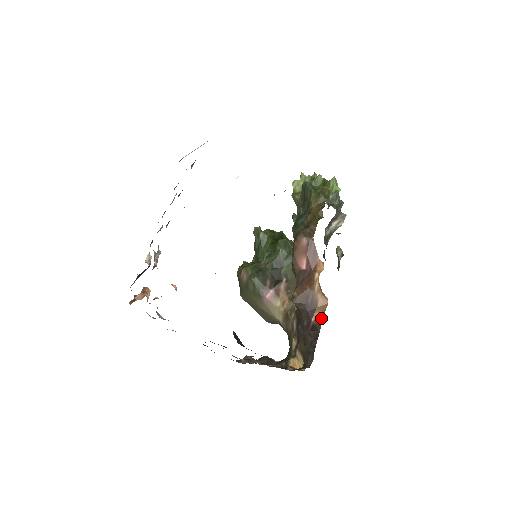
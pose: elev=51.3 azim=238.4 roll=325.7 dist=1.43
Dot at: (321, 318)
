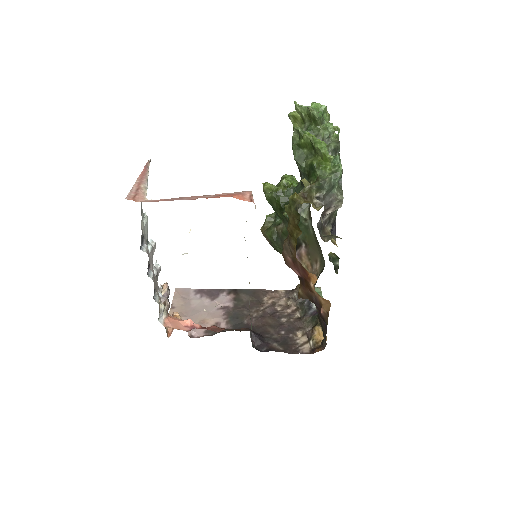
Dot at: (327, 315)
